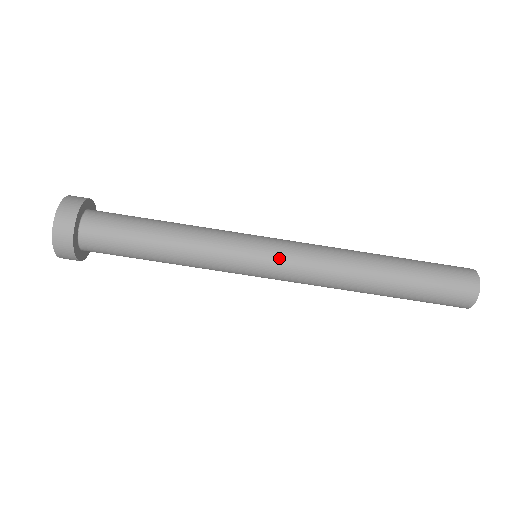
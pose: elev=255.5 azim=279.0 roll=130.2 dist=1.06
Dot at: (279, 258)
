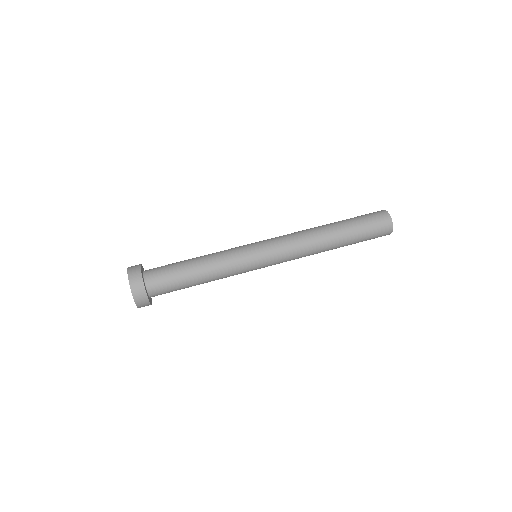
Dot at: occluded
